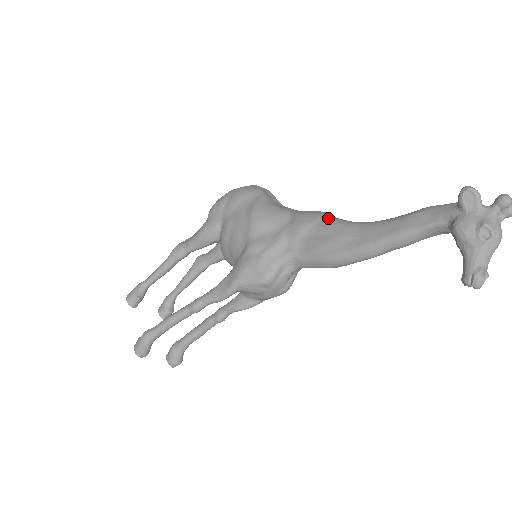
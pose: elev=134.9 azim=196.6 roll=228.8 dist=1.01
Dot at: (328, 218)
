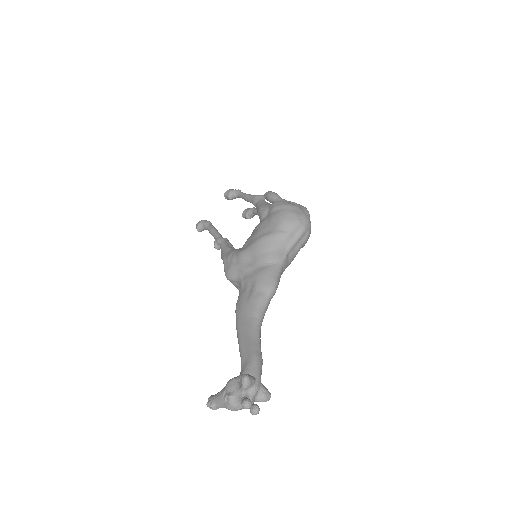
Dot at: (263, 292)
